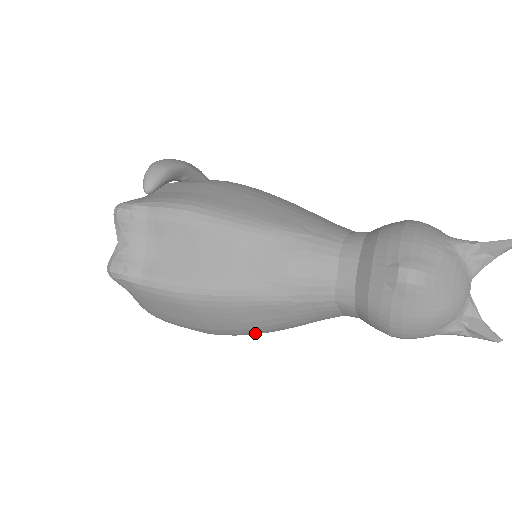
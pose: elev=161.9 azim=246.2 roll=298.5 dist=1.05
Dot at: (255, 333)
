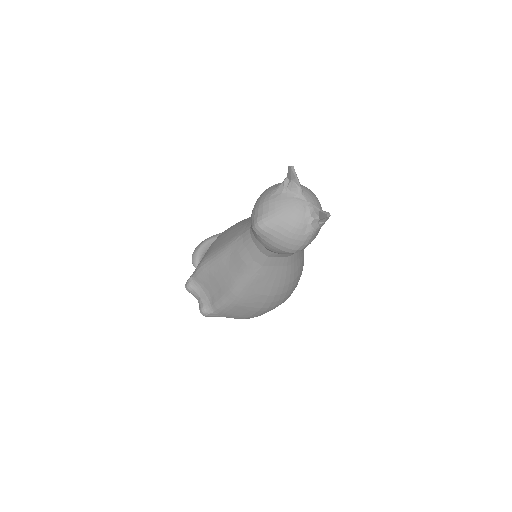
Dot at: (279, 294)
